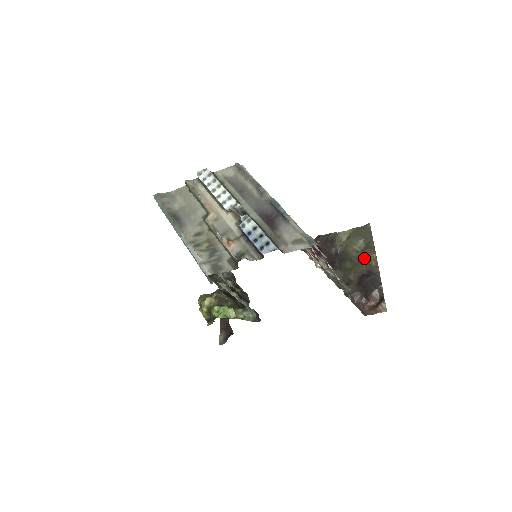
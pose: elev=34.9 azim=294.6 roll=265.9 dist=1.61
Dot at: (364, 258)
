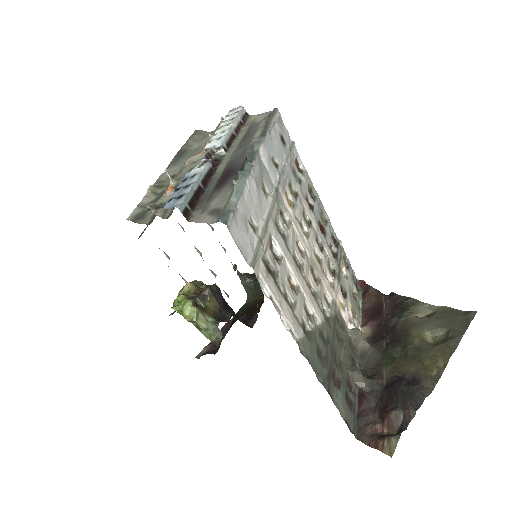
Dot at: (425, 355)
